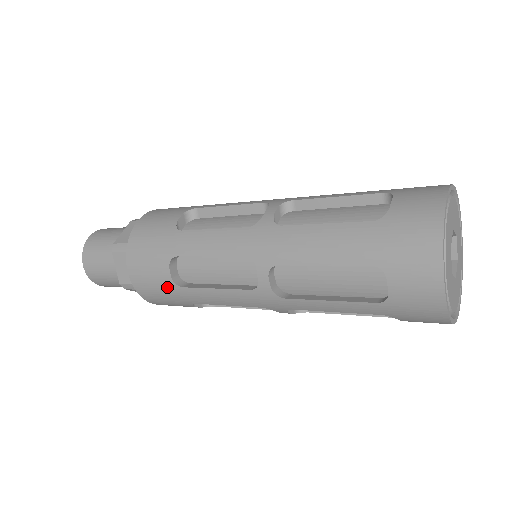
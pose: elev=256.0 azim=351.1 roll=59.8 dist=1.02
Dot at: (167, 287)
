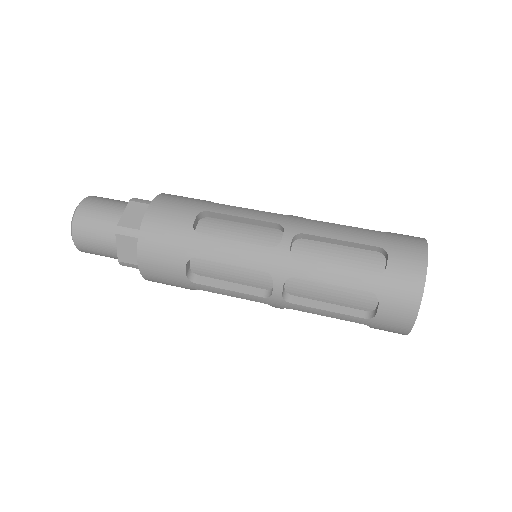
Dot at: (182, 231)
